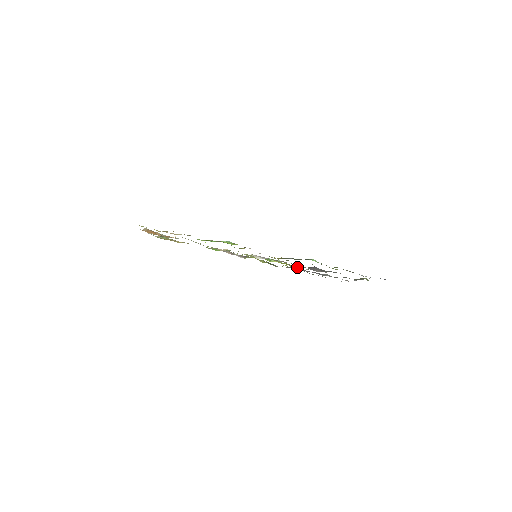
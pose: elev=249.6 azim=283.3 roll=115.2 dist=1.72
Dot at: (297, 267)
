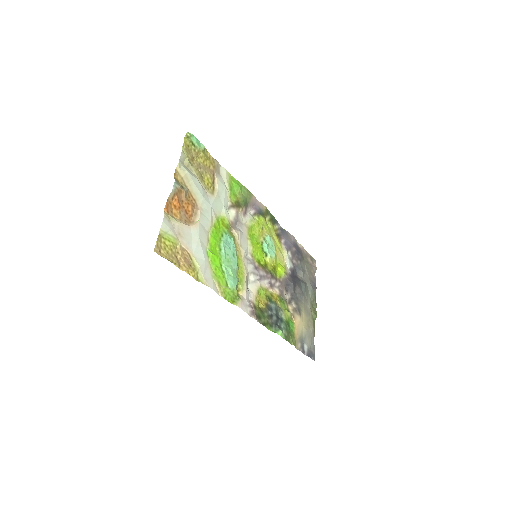
Dot at: (286, 257)
